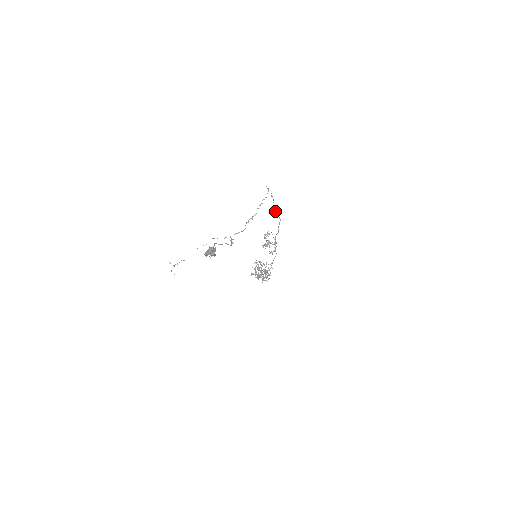
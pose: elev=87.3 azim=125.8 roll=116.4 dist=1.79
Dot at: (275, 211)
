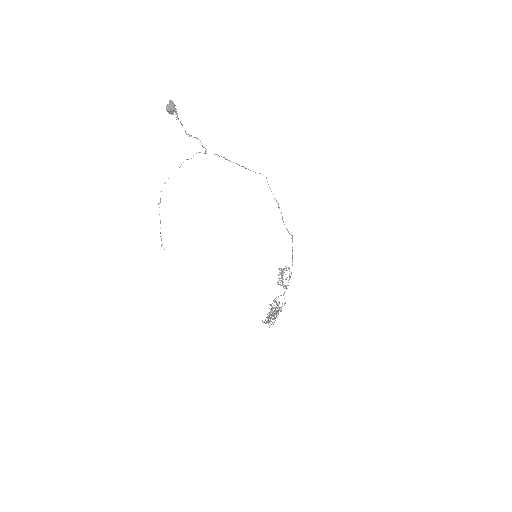
Dot at: occluded
